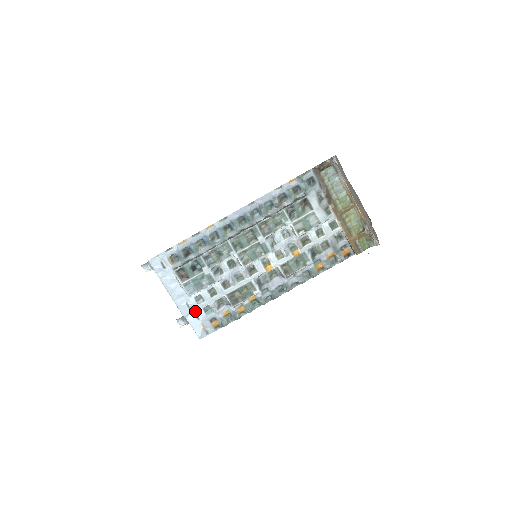
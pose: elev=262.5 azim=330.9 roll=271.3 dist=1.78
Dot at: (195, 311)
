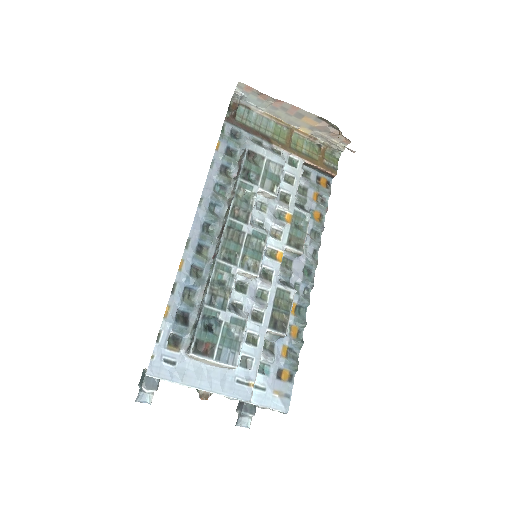
Dot at: occluded
